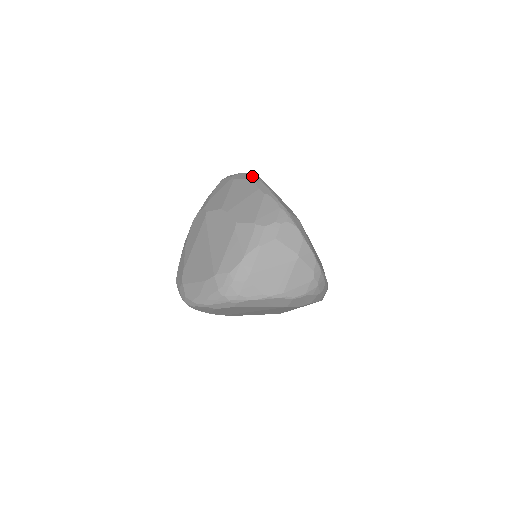
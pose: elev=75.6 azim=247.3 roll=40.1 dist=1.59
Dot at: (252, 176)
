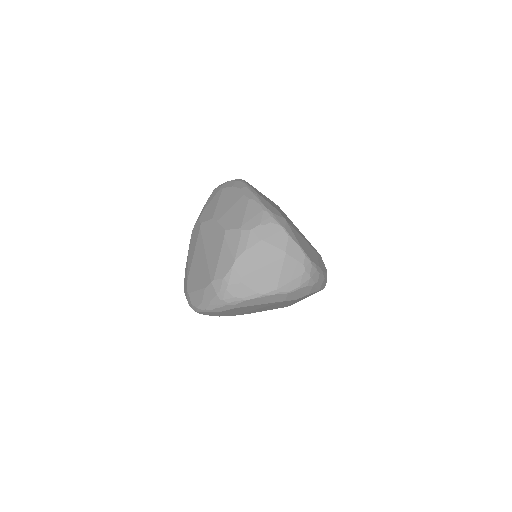
Dot at: (239, 182)
